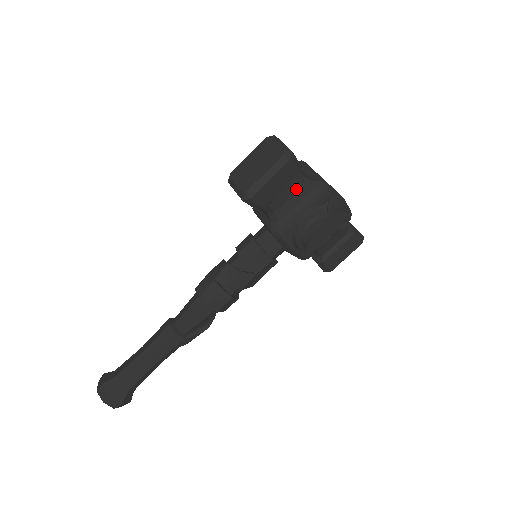
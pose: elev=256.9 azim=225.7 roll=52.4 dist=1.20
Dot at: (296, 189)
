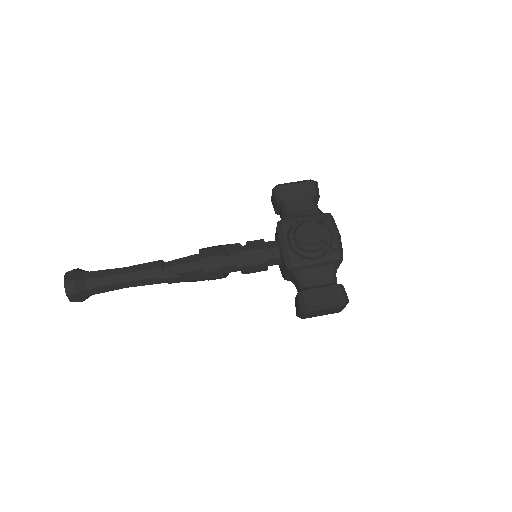
Dot at: (309, 208)
